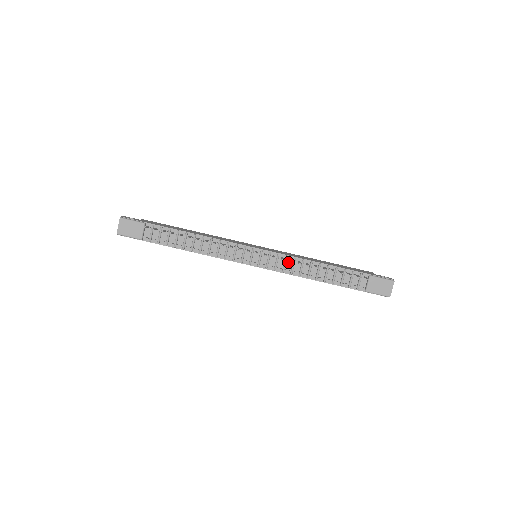
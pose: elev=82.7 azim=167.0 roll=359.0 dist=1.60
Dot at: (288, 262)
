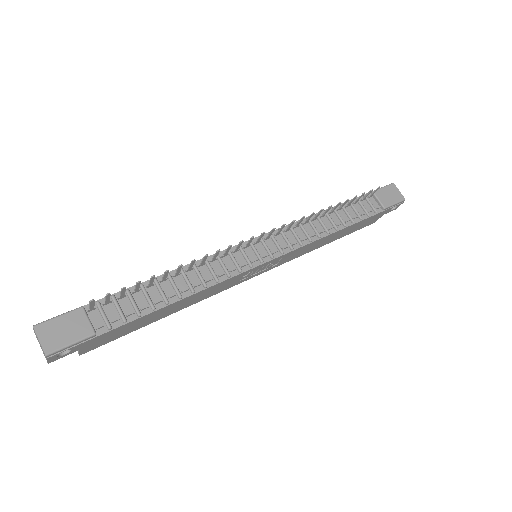
Dot at: (296, 231)
